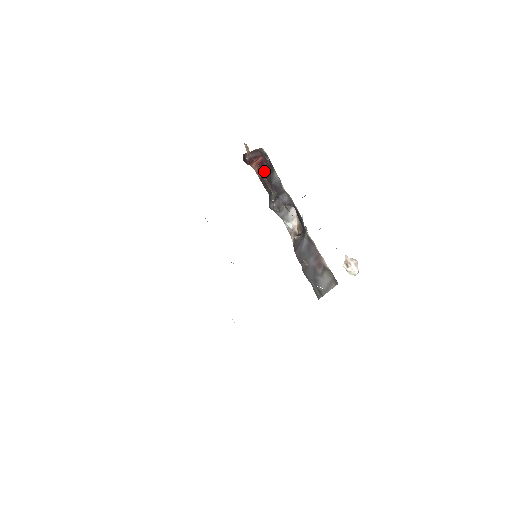
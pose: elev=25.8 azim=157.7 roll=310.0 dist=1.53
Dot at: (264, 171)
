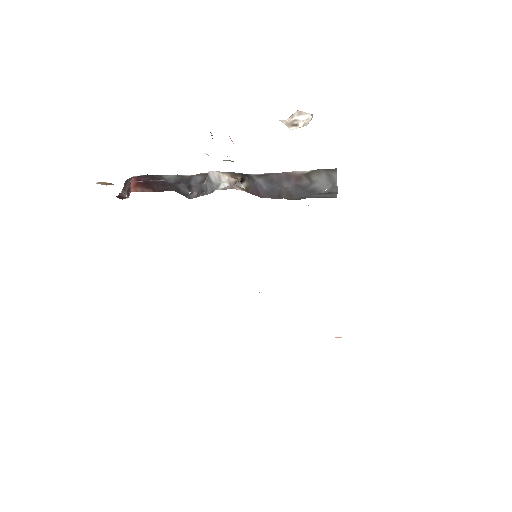
Dot at: (149, 184)
